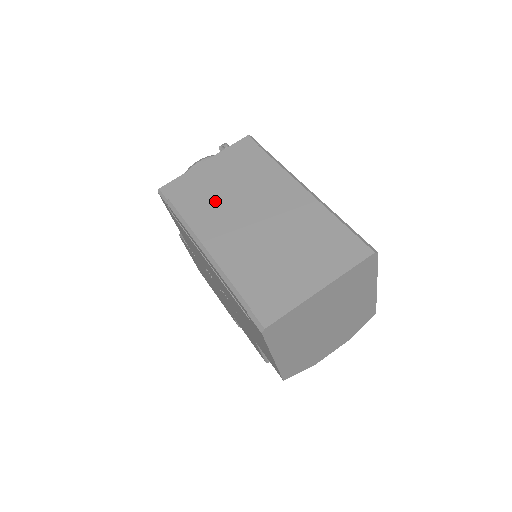
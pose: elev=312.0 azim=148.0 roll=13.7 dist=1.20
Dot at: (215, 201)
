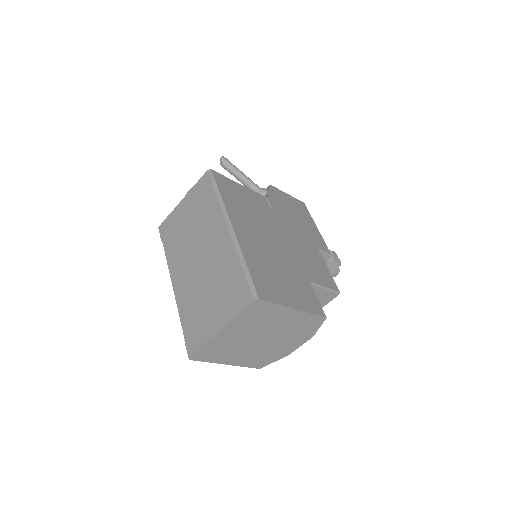
Dot at: (182, 241)
